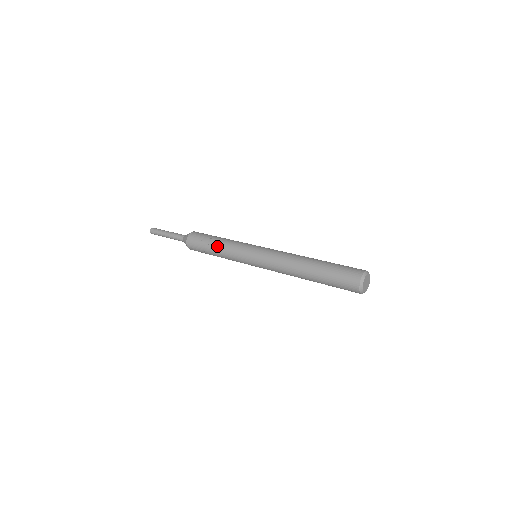
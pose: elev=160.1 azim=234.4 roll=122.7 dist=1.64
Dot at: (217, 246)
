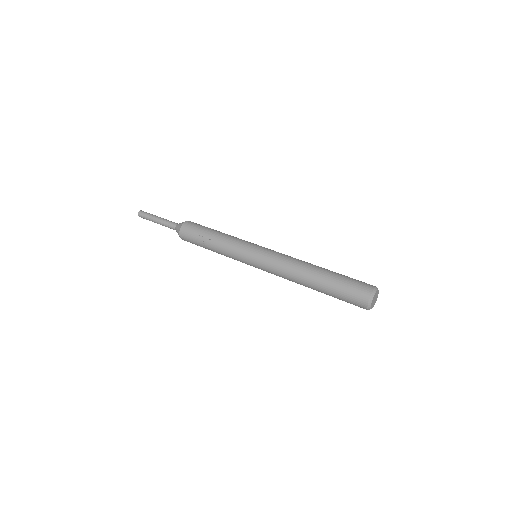
Dot at: (213, 248)
